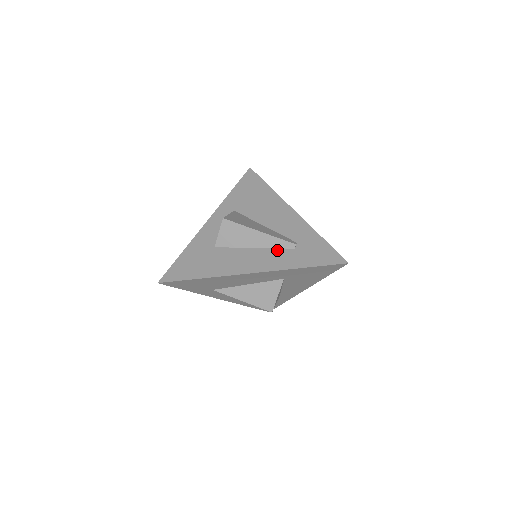
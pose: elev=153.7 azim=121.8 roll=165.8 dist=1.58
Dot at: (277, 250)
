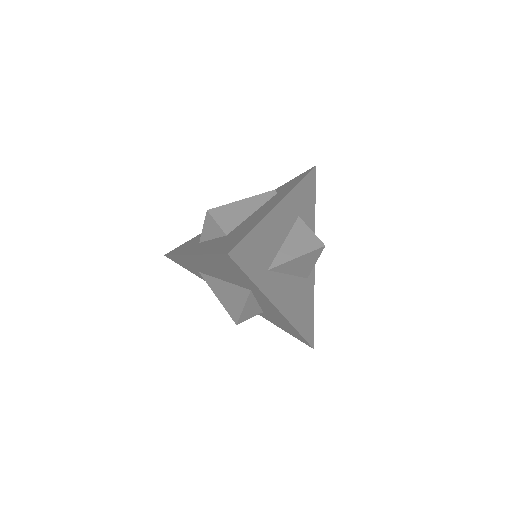
Dot at: (270, 200)
